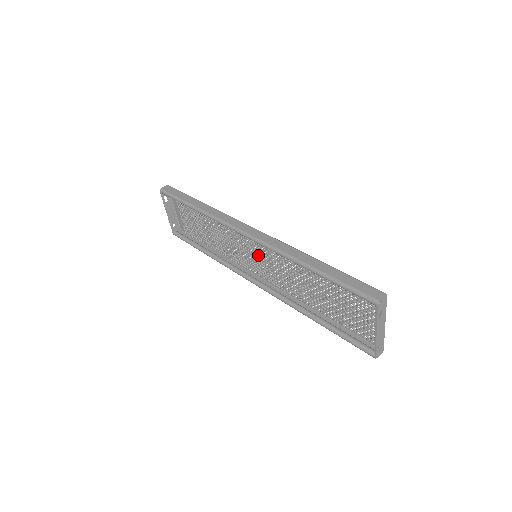
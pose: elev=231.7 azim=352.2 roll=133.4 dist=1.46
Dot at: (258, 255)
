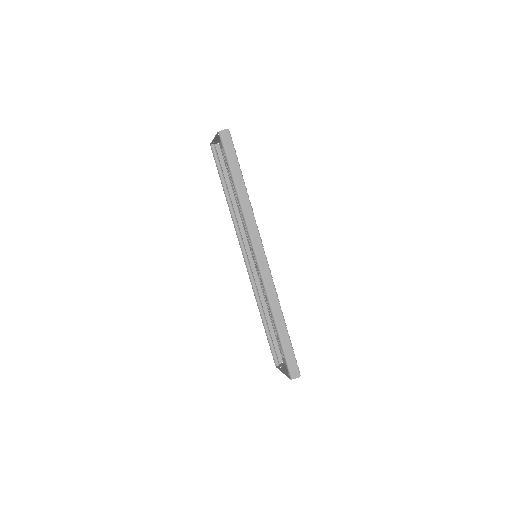
Dot at: occluded
